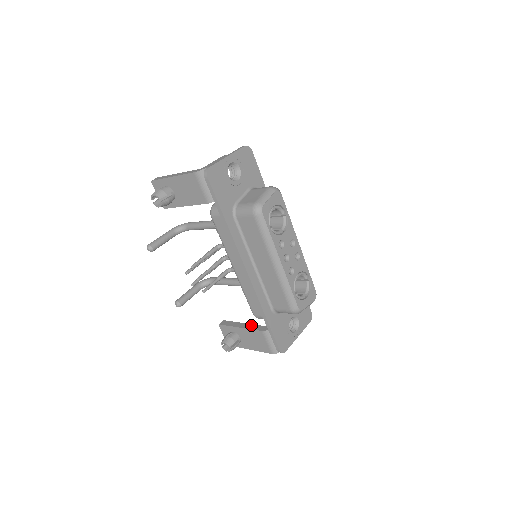
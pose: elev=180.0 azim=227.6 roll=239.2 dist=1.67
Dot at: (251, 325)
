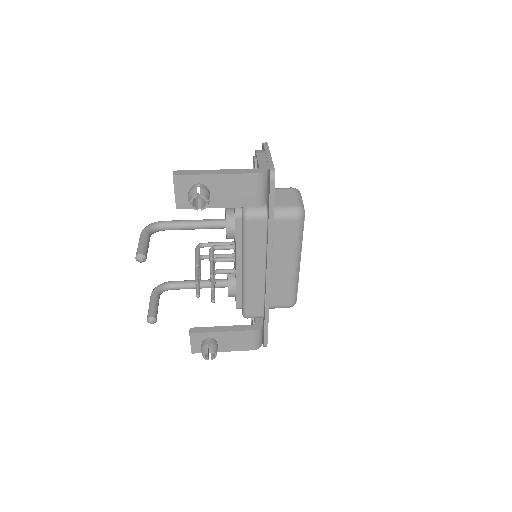
Dot at: (235, 326)
